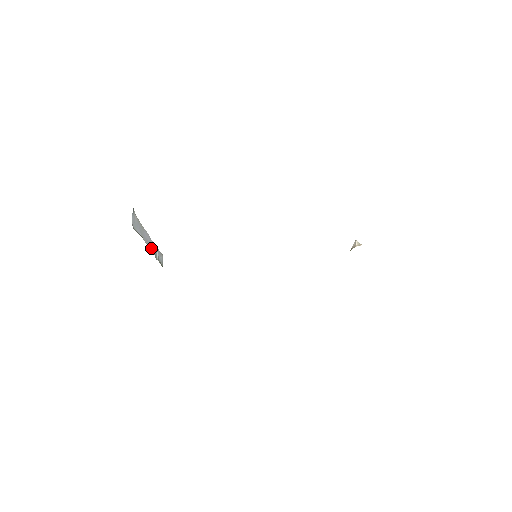
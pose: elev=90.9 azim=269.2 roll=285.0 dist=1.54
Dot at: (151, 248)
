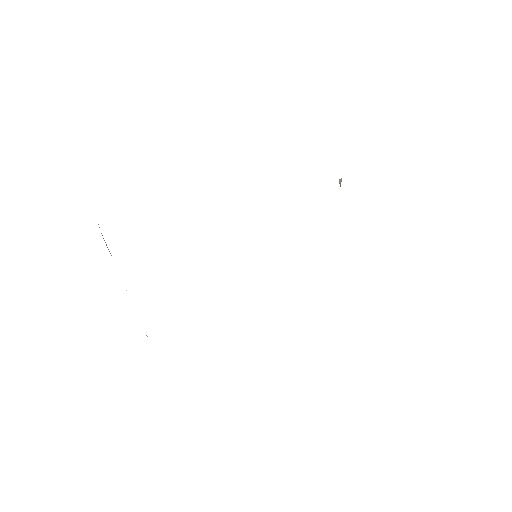
Dot at: occluded
